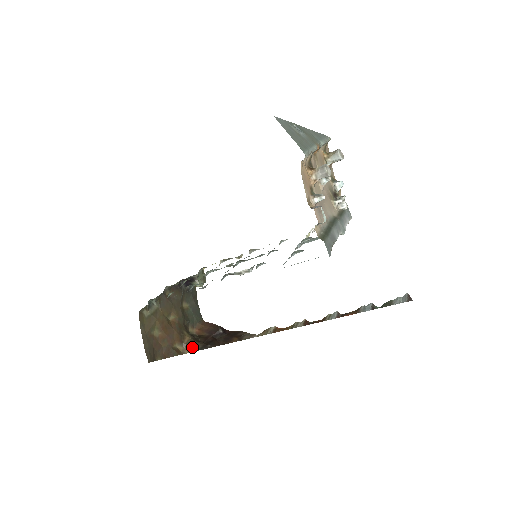
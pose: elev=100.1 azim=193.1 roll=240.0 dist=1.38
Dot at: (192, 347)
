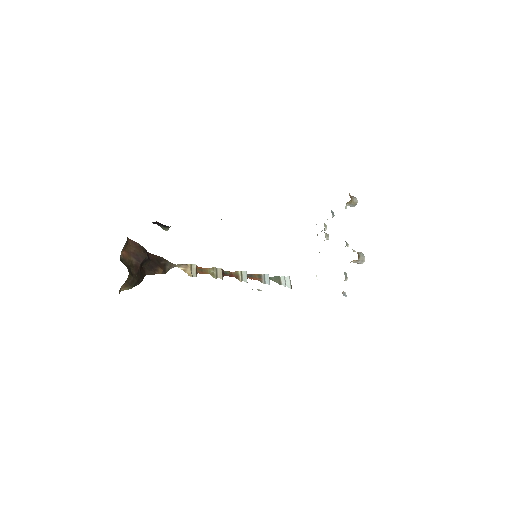
Dot at: (130, 285)
